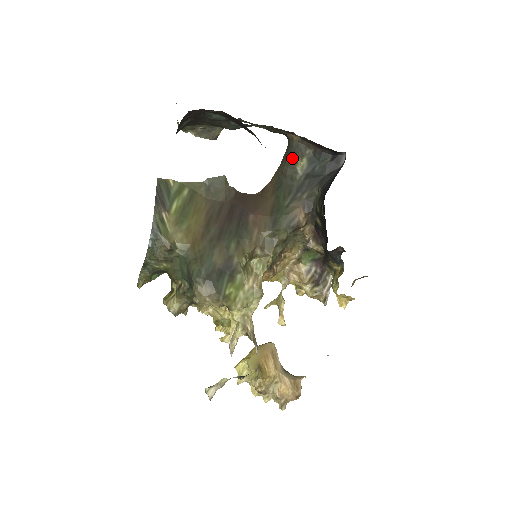
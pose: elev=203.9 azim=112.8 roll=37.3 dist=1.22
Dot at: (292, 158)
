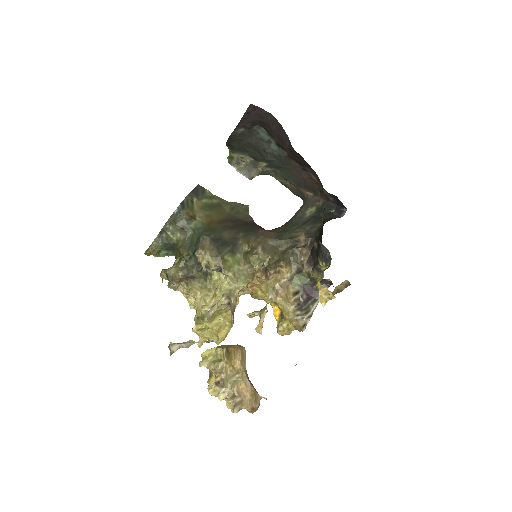
Dot at: (304, 207)
